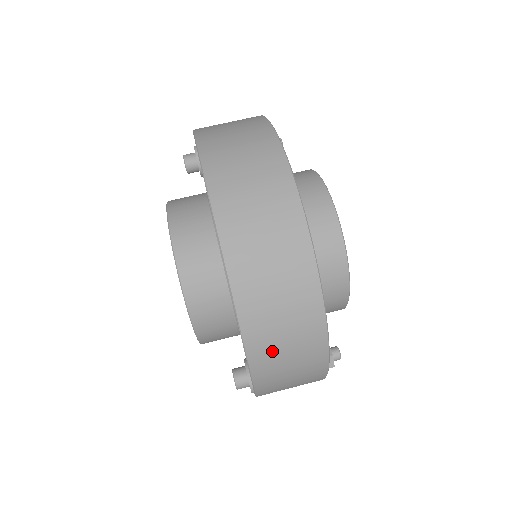
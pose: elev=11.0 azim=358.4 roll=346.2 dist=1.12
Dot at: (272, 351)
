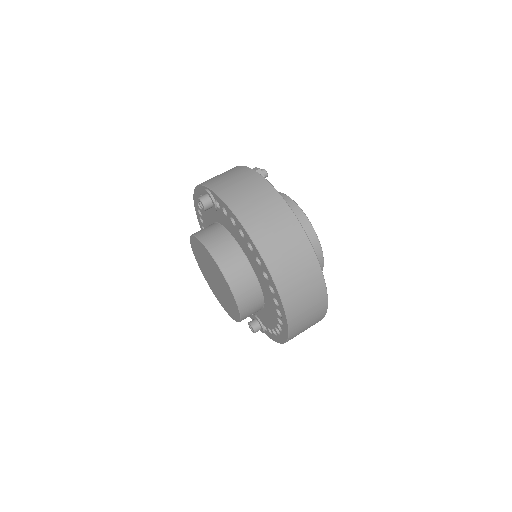
Dot at: occluded
